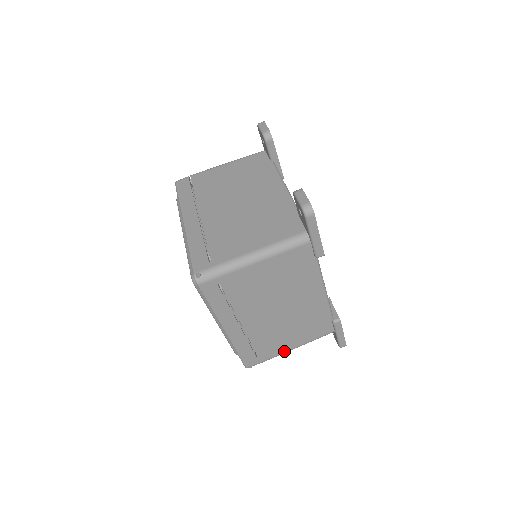
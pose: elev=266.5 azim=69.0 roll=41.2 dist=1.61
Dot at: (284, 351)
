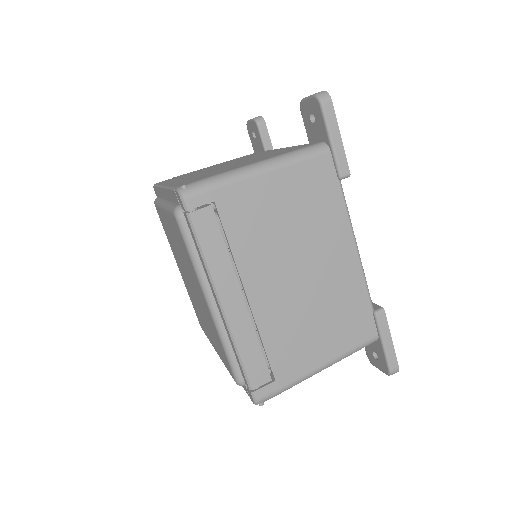
Dot at: (311, 369)
